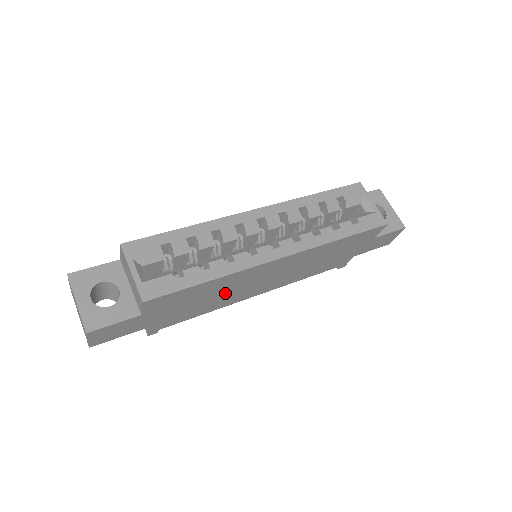
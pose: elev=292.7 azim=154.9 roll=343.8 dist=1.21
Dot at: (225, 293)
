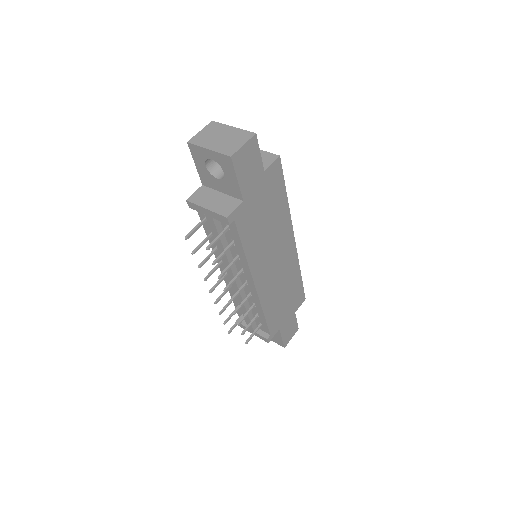
Dot at: (268, 237)
